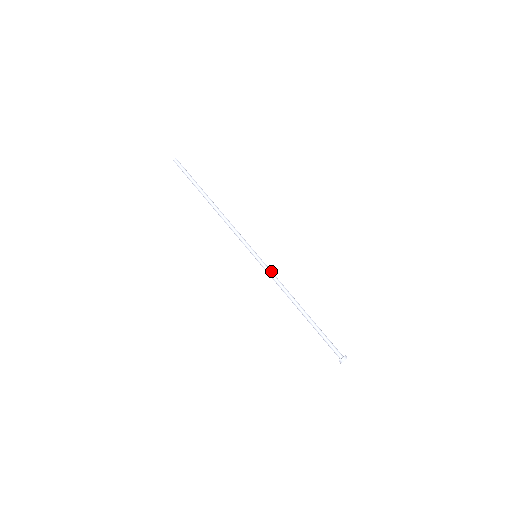
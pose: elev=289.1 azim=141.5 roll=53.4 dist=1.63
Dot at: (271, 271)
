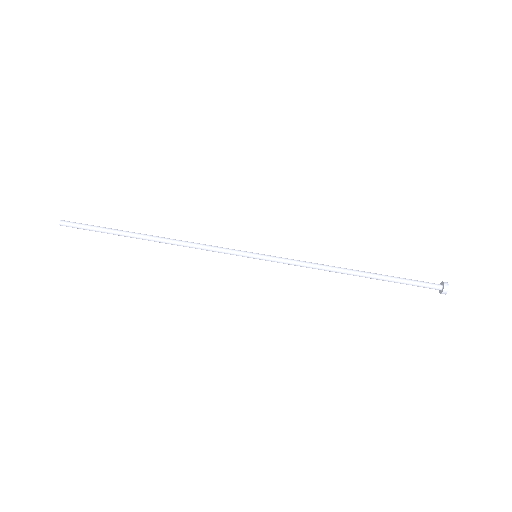
Dot at: occluded
